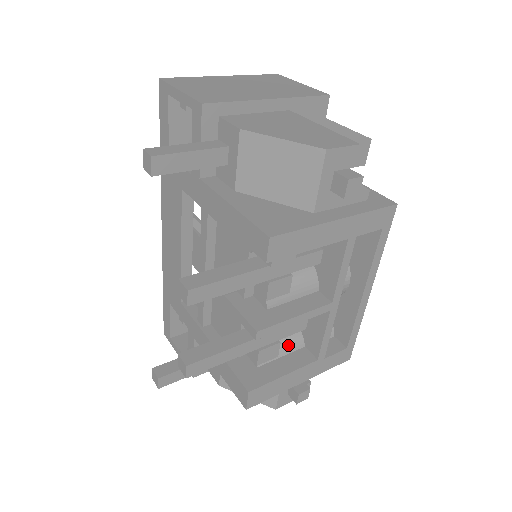
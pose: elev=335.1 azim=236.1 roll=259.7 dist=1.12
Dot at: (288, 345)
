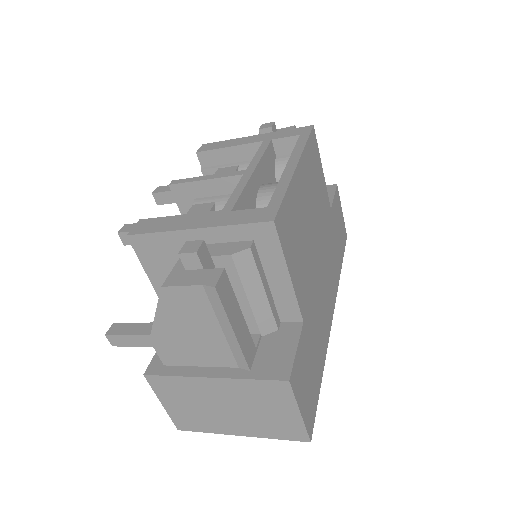
Dot at: occluded
